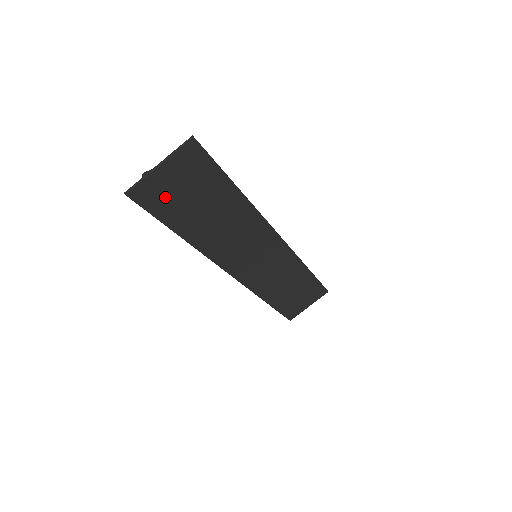
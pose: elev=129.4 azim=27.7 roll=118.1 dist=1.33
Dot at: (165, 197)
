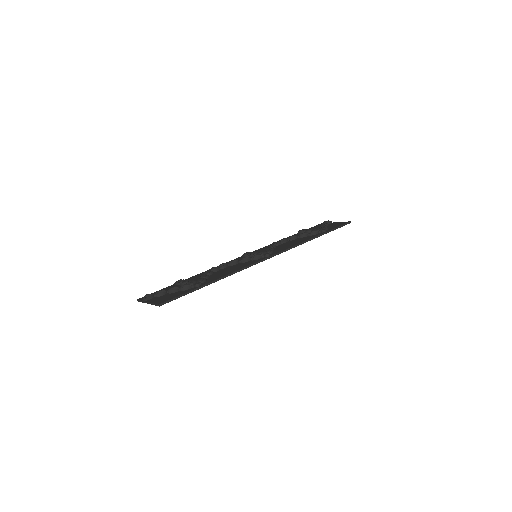
Dot at: occluded
